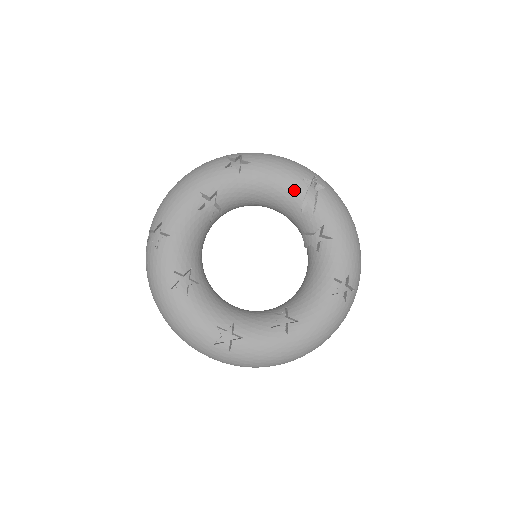
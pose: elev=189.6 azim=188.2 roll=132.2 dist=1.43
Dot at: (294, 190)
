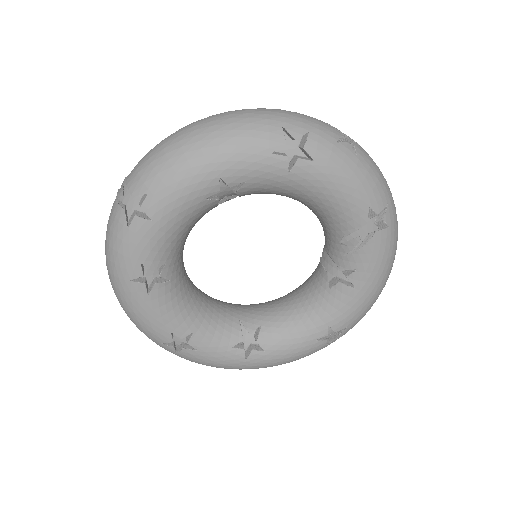
Dot at: (348, 218)
